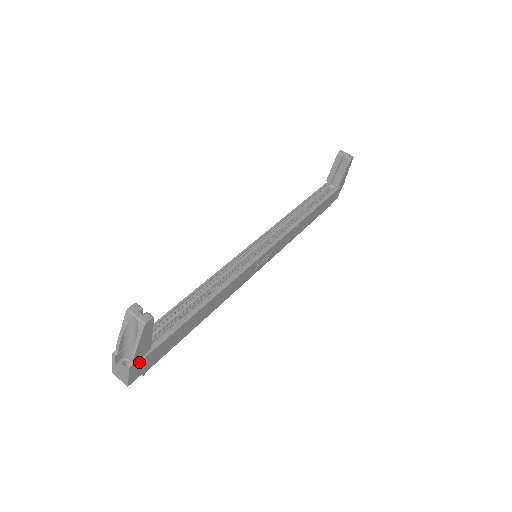
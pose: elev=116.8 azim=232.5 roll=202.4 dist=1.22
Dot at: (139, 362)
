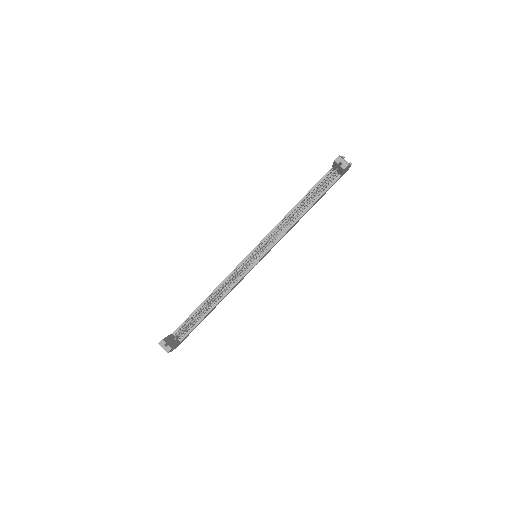
Dot at: (176, 346)
